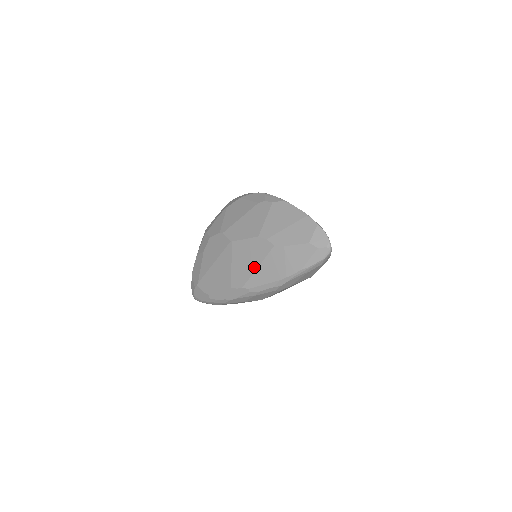
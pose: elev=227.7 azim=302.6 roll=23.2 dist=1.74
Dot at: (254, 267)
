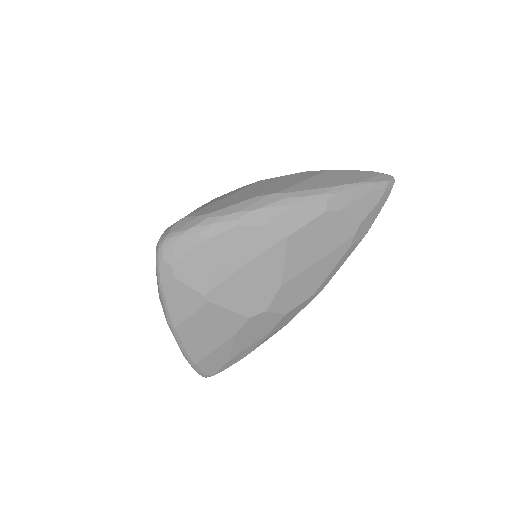
Dot at: (298, 181)
